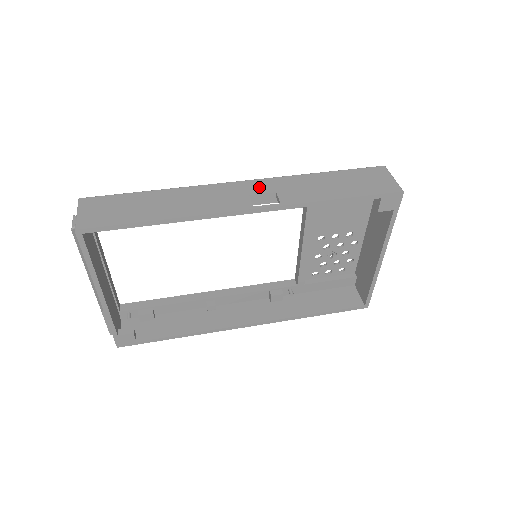
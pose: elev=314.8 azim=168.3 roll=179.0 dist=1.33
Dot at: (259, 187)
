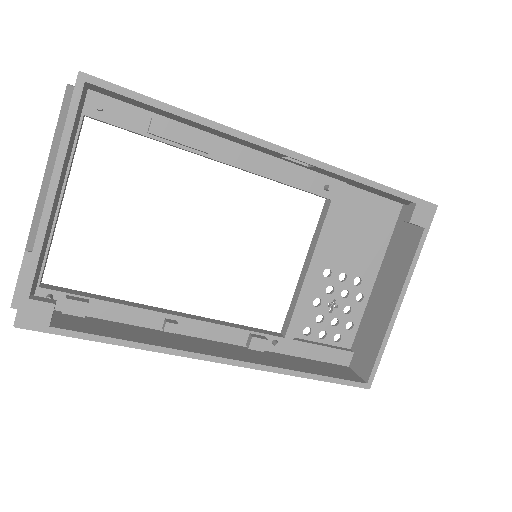
Dot at: occluded
